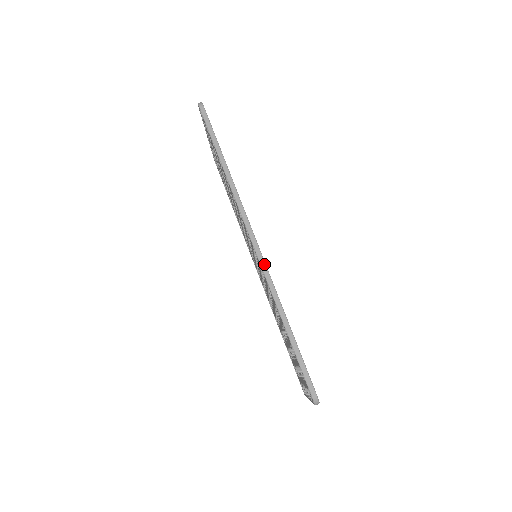
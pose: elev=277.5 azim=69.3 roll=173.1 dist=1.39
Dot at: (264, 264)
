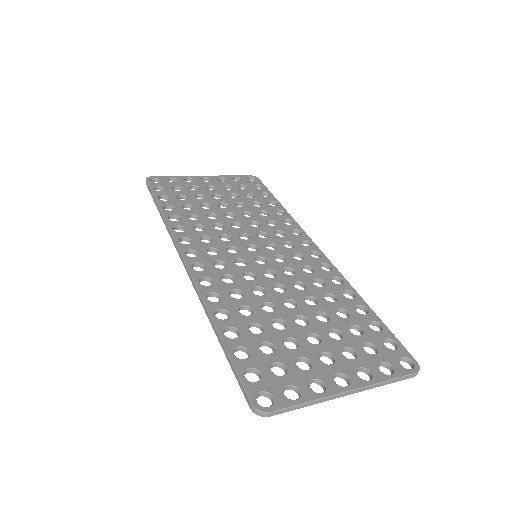
Dot at: (193, 282)
